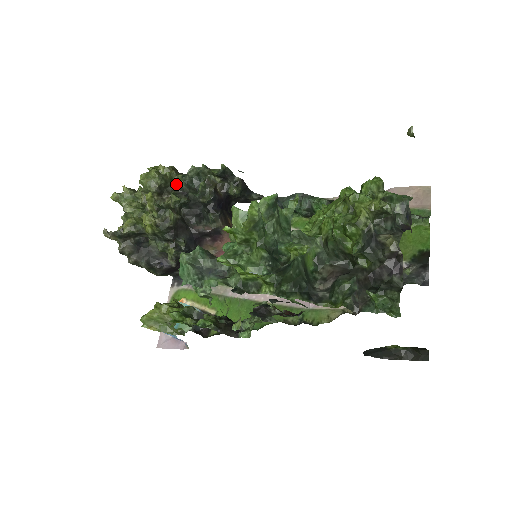
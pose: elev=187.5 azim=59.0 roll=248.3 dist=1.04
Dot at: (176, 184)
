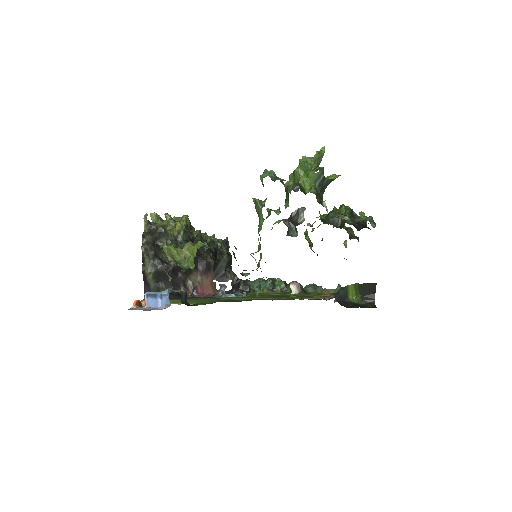
Dot at: occluded
